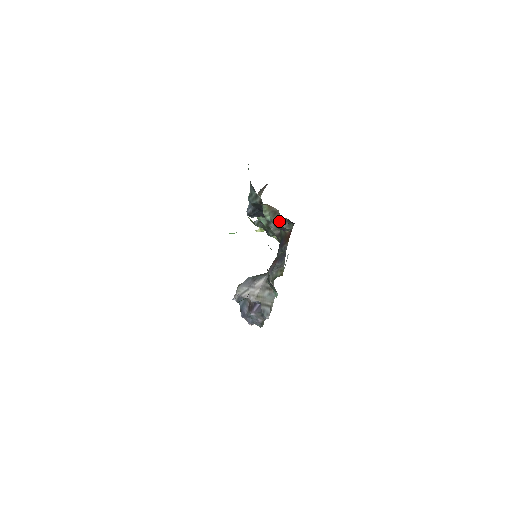
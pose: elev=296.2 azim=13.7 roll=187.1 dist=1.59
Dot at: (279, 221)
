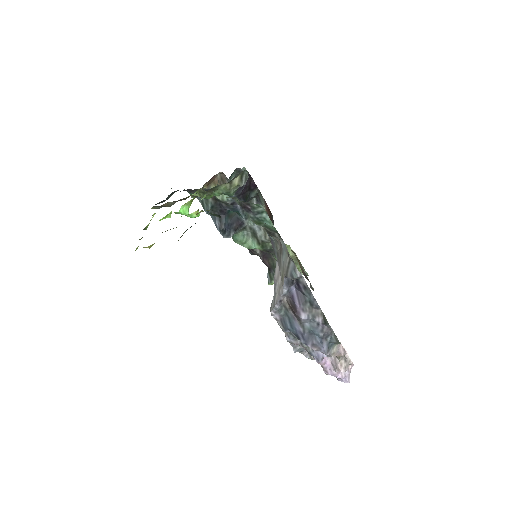
Dot at: occluded
